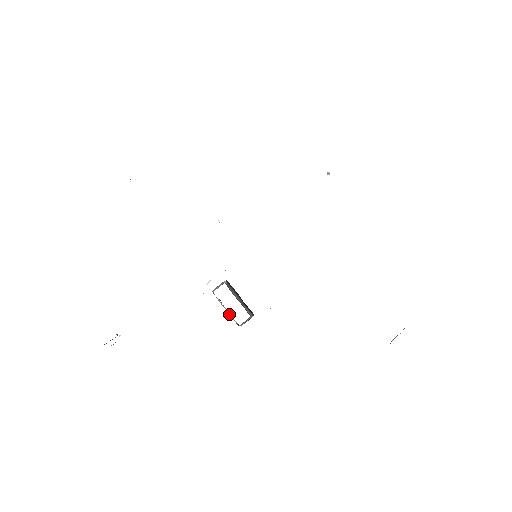
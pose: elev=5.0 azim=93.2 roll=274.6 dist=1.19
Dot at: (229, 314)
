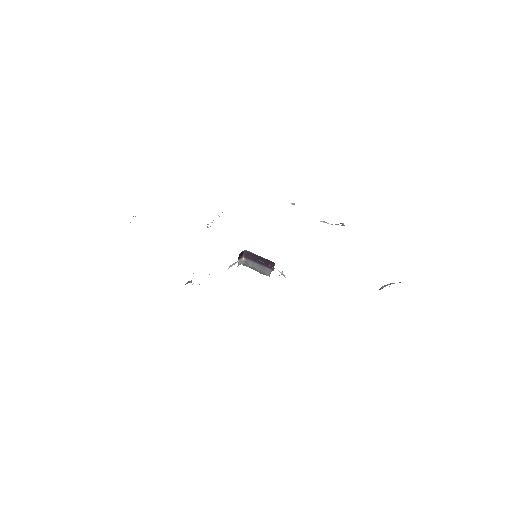
Dot at: occluded
